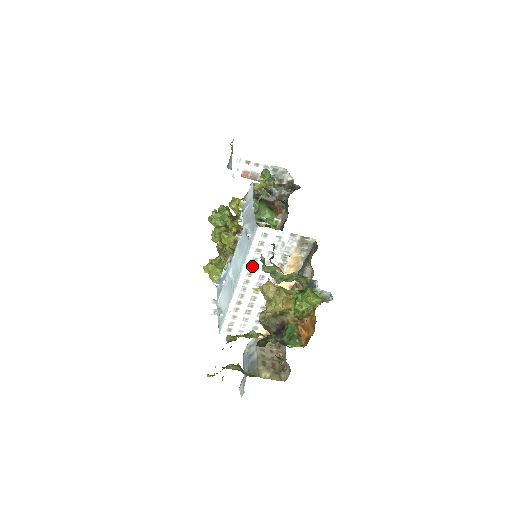
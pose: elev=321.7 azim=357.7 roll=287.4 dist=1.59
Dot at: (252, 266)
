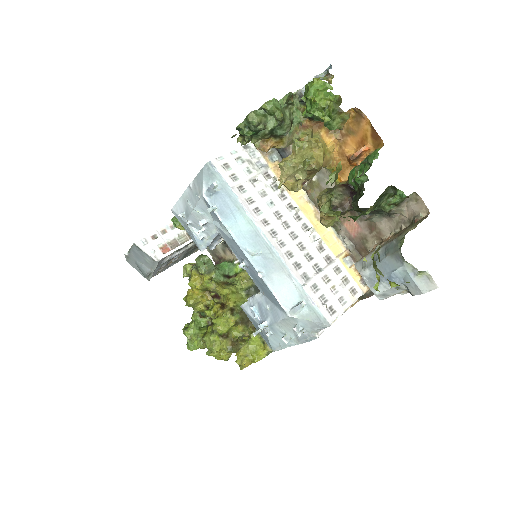
Dot at: (256, 211)
